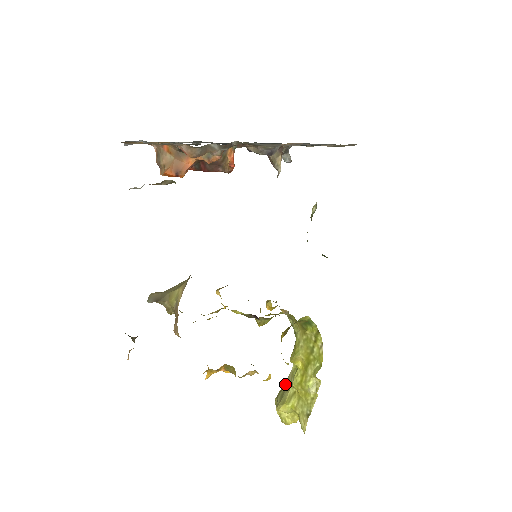
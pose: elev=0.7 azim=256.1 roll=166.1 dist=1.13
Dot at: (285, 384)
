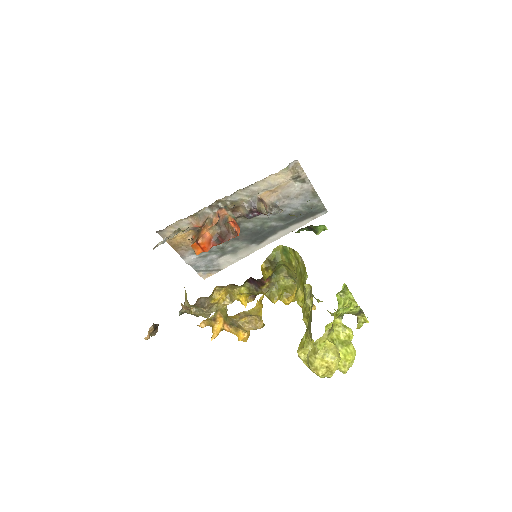
Dot at: occluded
